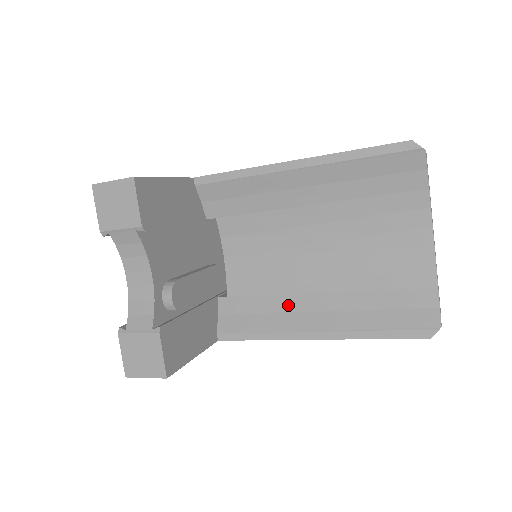
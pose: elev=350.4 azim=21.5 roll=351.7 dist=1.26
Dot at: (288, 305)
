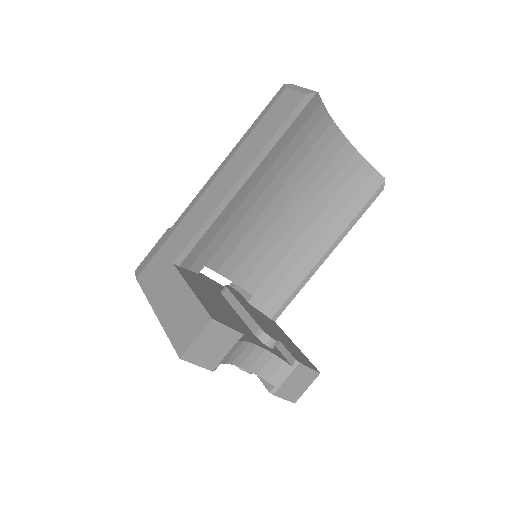
Dot at: (296, 257)
